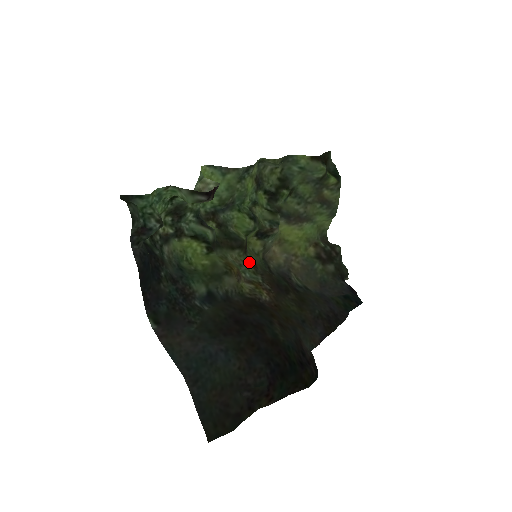
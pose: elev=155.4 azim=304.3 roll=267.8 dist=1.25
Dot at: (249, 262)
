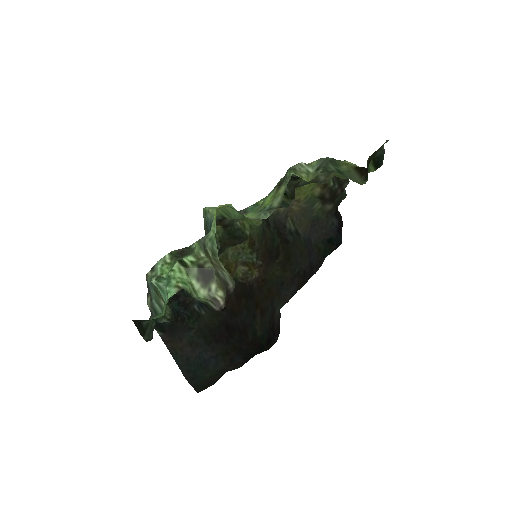
Dot at: (248, 243)
